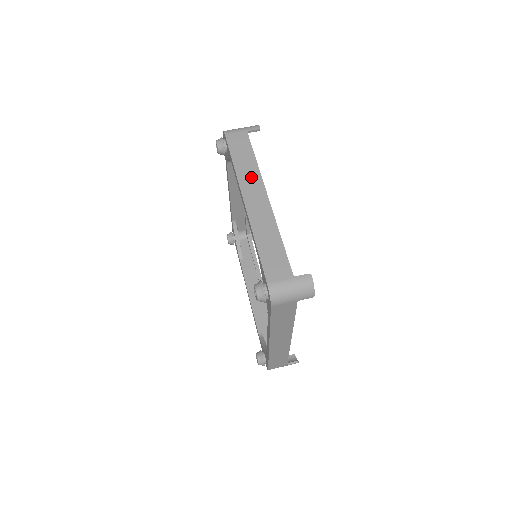
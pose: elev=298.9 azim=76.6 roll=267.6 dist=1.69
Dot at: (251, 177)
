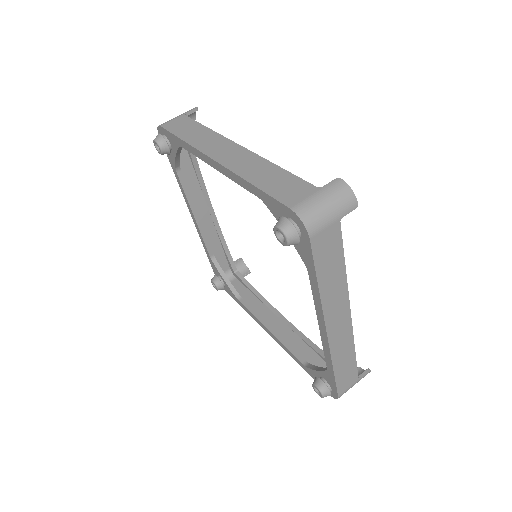
Dot at: (210, 140)
